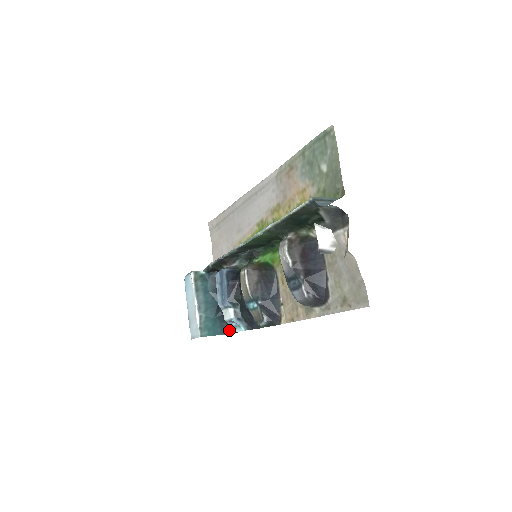
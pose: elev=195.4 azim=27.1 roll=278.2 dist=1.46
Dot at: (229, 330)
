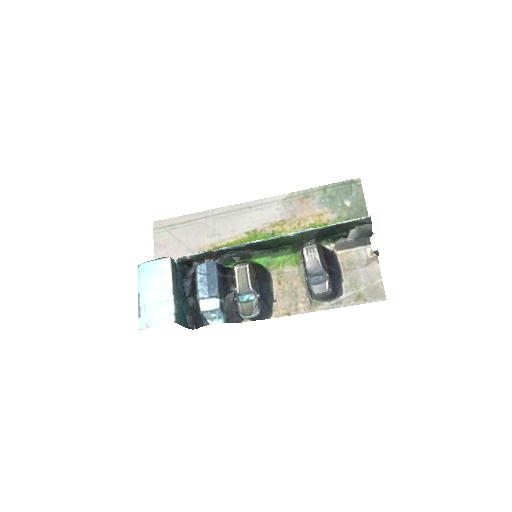
Dot at: (189, 325)
